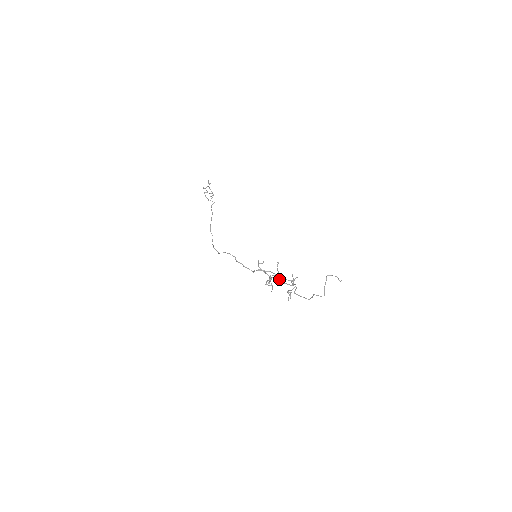
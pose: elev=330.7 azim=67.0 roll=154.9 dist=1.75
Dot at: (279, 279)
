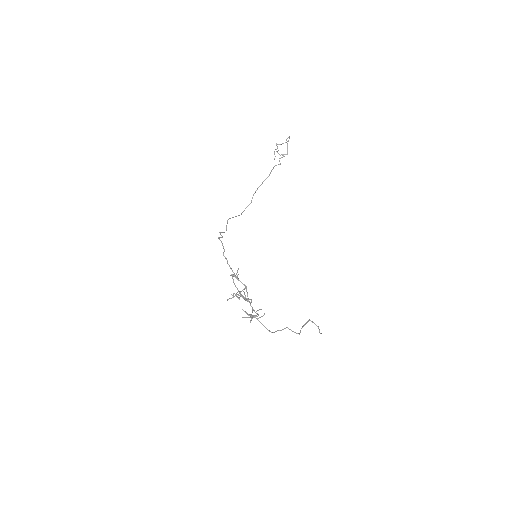
Dot at: occluded
